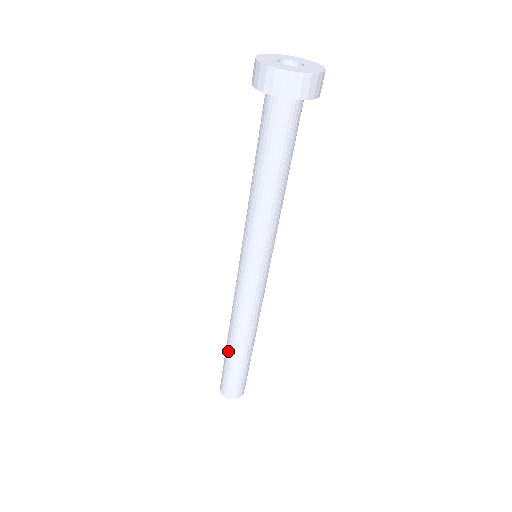
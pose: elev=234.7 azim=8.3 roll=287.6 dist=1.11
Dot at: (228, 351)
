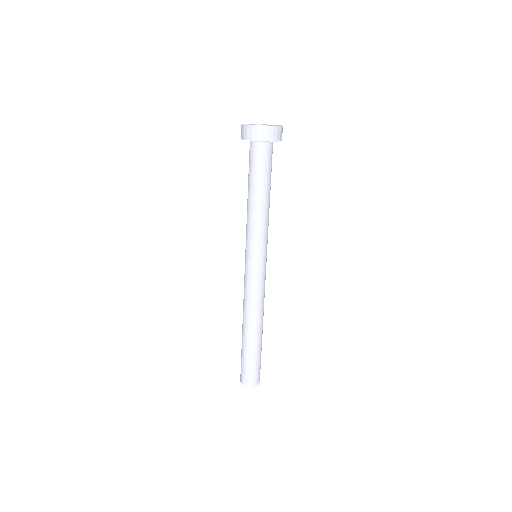
Dot at: occluded
